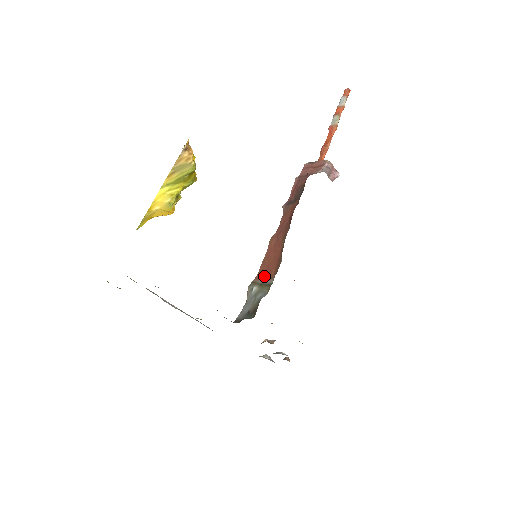
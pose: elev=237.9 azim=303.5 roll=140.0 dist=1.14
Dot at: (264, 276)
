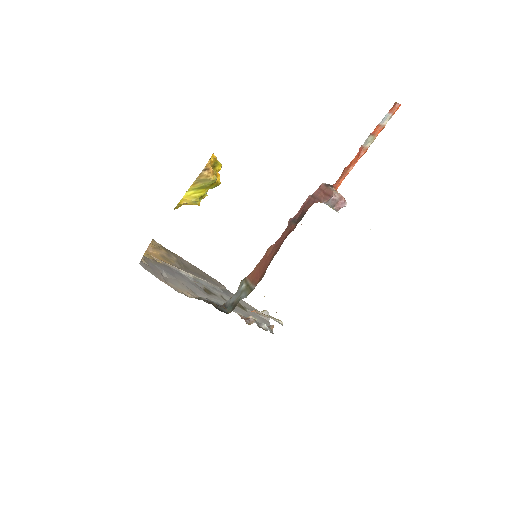
Dot at: (252, 279)
